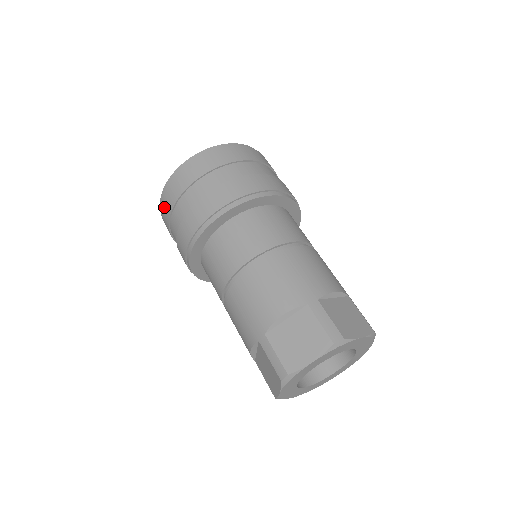
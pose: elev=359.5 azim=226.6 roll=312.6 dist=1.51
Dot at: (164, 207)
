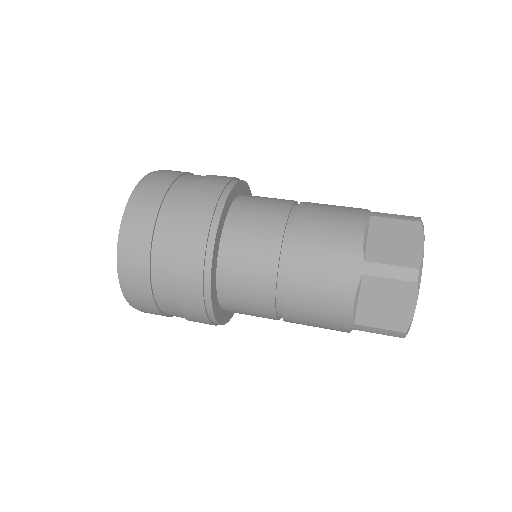
Dot at: (132, 255)
